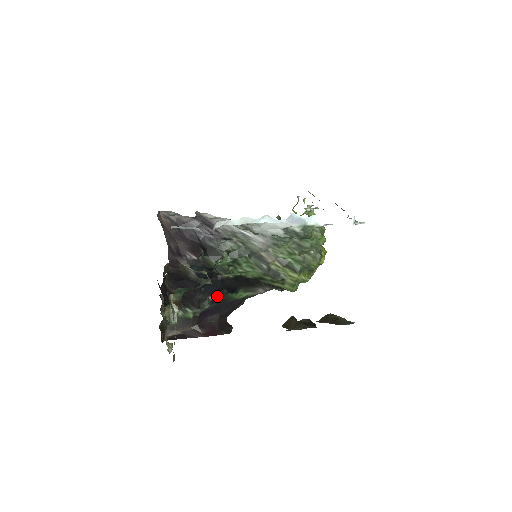
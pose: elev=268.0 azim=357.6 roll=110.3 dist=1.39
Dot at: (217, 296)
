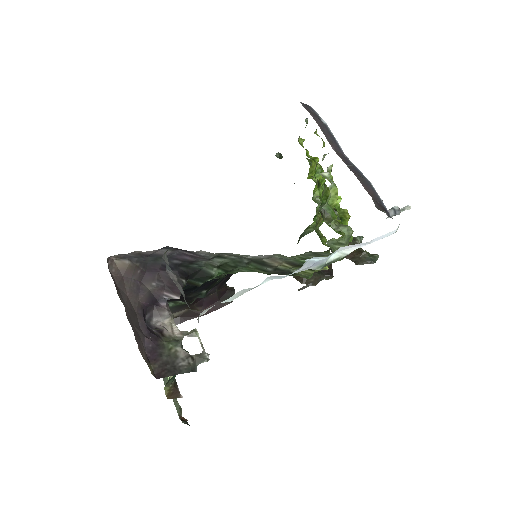
Dot at: (212, 285)
